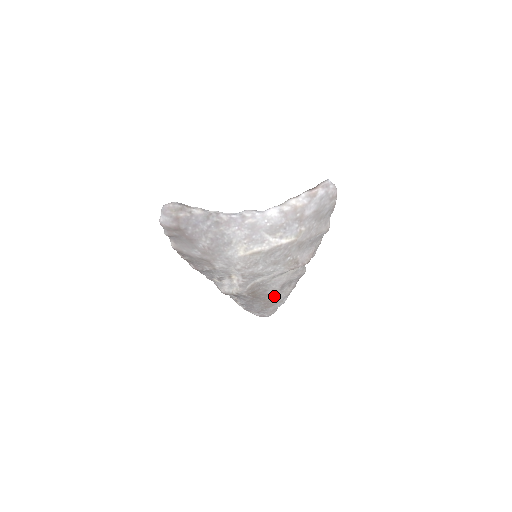
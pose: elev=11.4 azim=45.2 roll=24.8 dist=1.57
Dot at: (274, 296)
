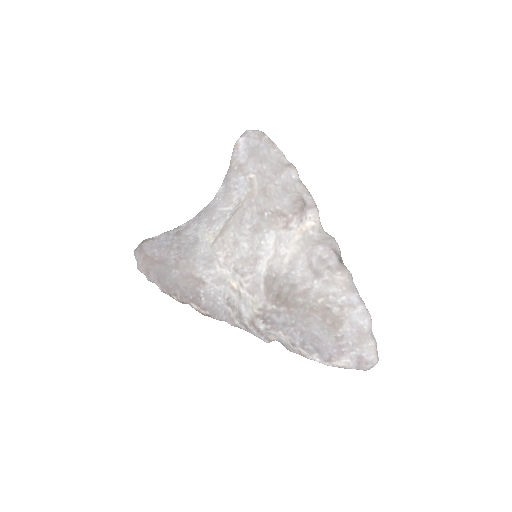
Dot at: (322, 296)
